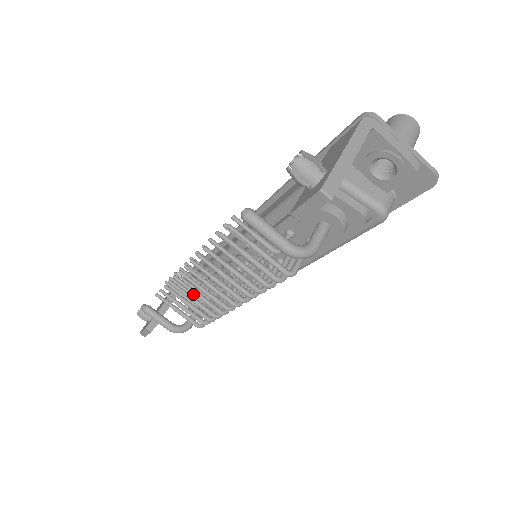
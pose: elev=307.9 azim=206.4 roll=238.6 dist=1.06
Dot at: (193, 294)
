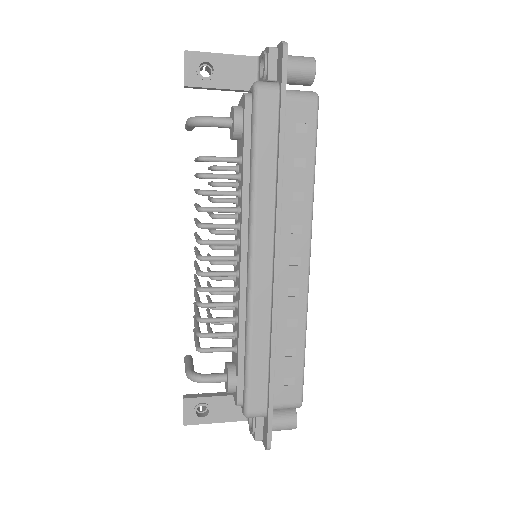
Dot at: (194, 281)
